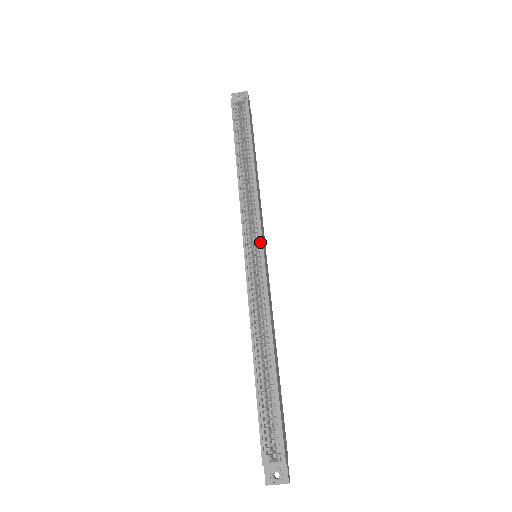
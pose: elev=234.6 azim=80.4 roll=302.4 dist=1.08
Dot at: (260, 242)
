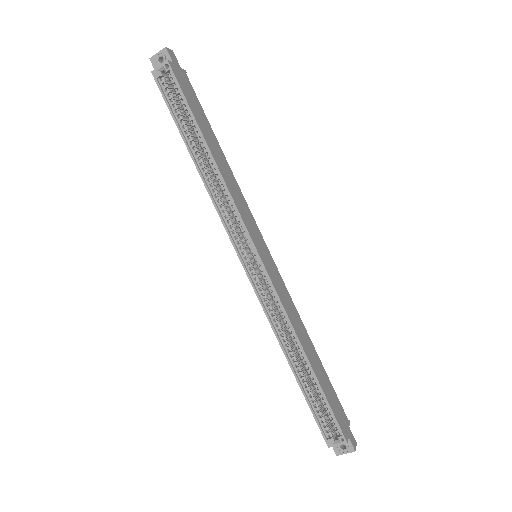
Dot at: (253, 248)
